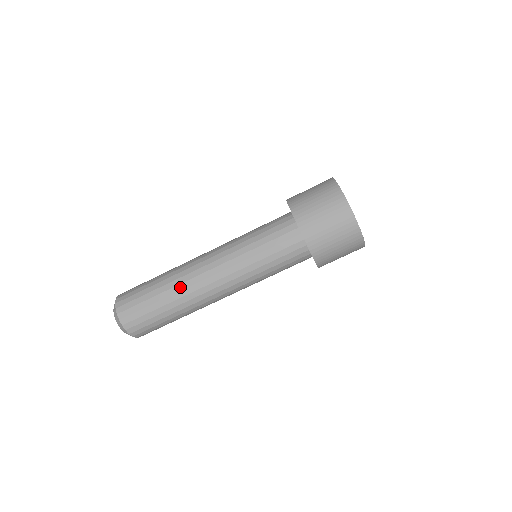
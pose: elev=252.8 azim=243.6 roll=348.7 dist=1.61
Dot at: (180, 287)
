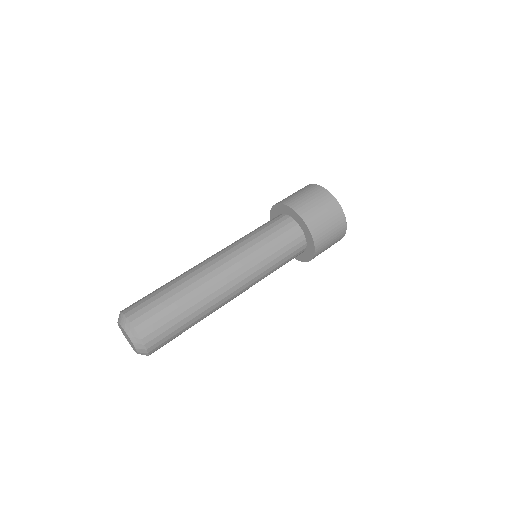
Dot at: (183, 273)
